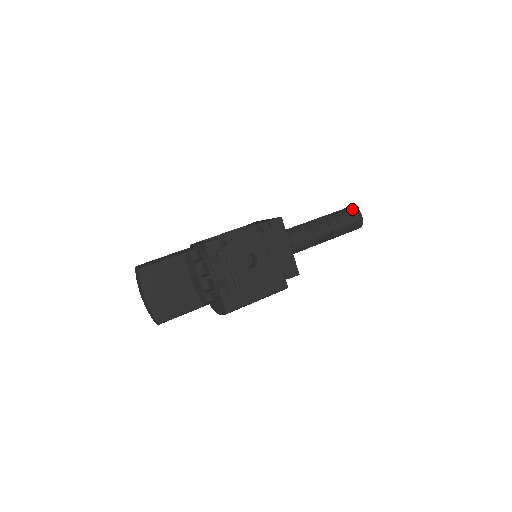
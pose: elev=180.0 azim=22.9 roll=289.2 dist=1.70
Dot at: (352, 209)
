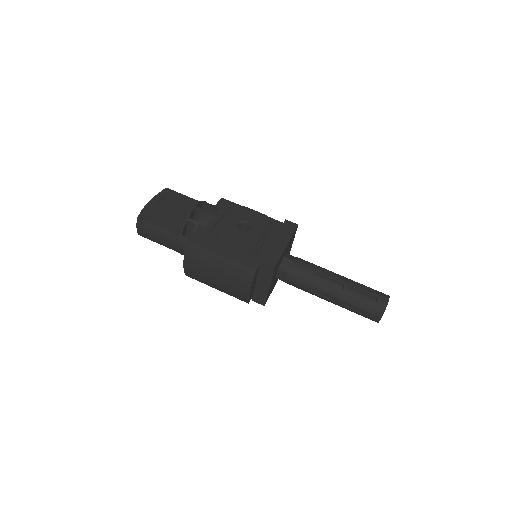
Dot at: occluded
